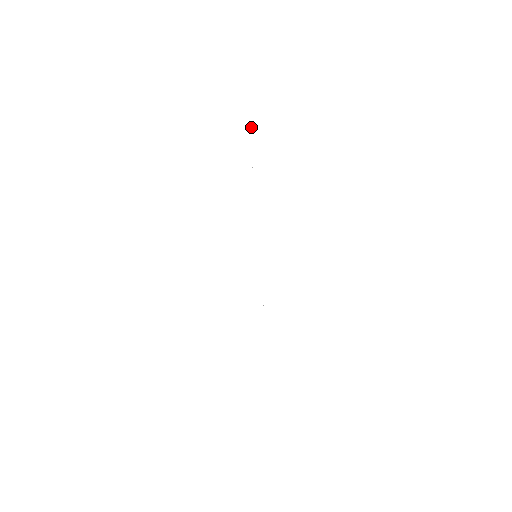
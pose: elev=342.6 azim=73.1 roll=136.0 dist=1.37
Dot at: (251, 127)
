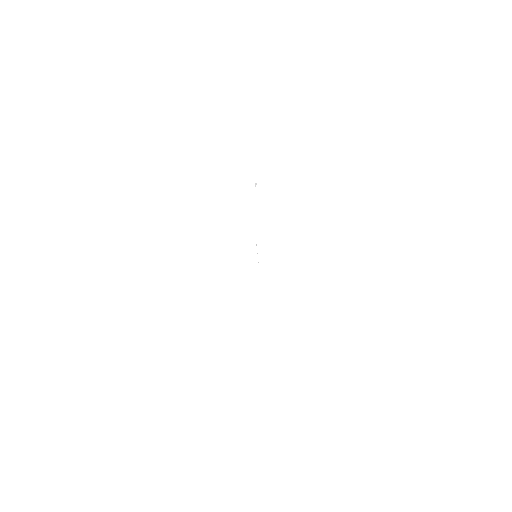
Dot at: occluded
